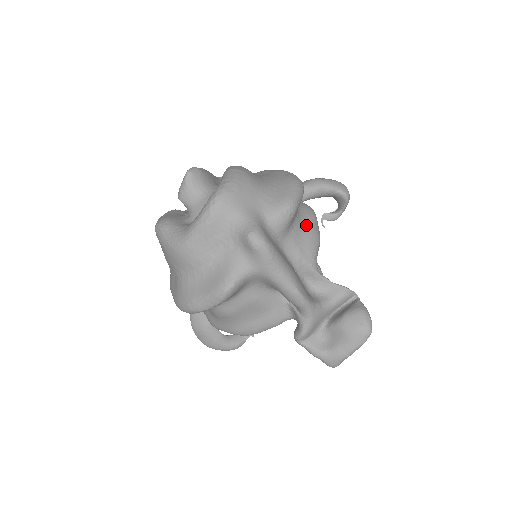
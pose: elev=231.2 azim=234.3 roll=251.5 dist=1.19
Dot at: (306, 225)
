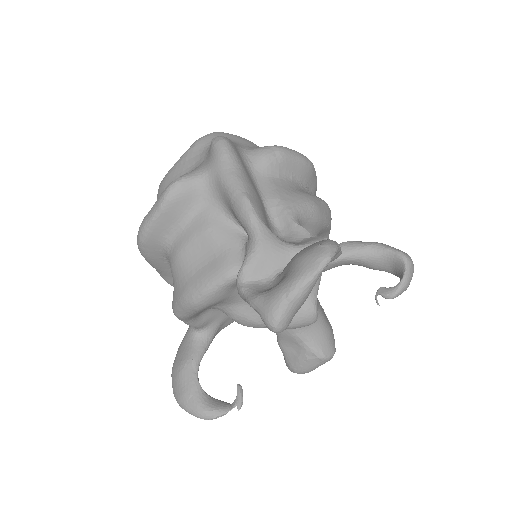
Dot at: (303, 191)
